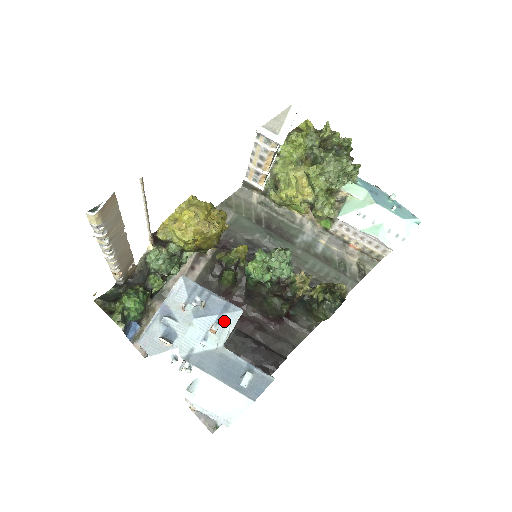
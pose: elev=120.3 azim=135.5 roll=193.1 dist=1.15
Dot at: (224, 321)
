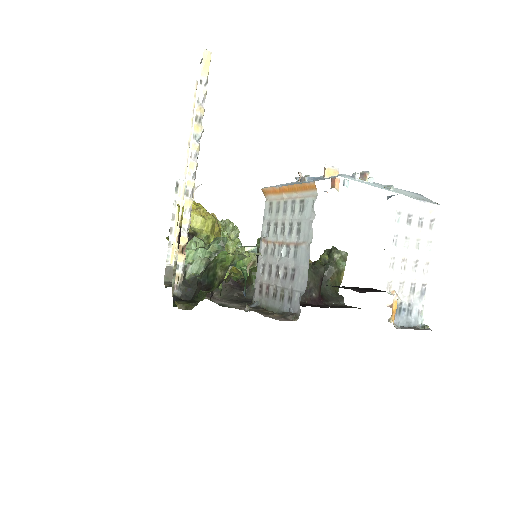
Dot at: occluded
